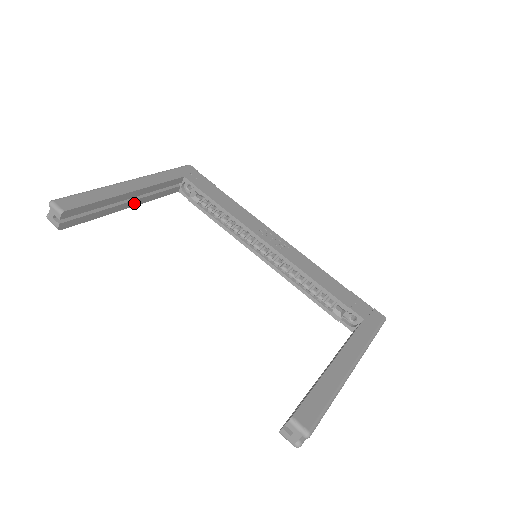
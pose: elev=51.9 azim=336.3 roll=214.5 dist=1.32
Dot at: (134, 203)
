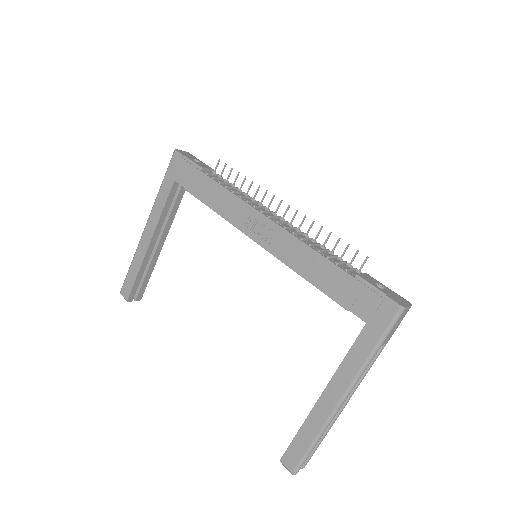
Dot at: (163, 237)
